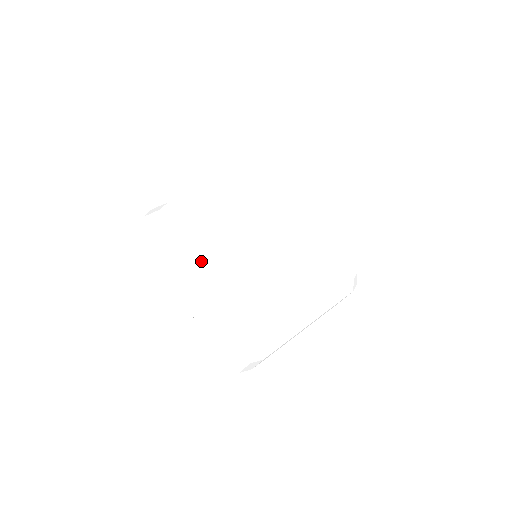
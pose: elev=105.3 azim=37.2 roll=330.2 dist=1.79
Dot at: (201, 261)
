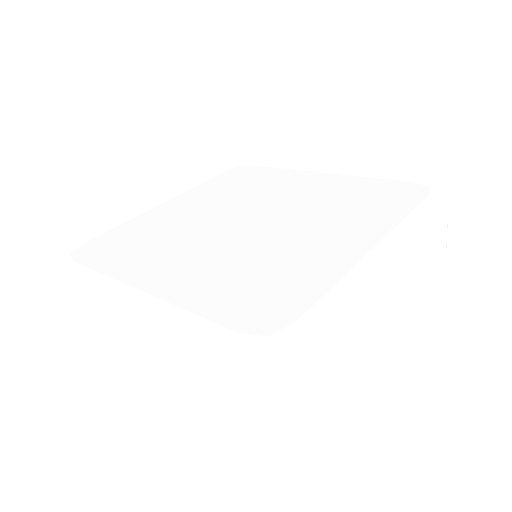
Dot at: (135, 277)
